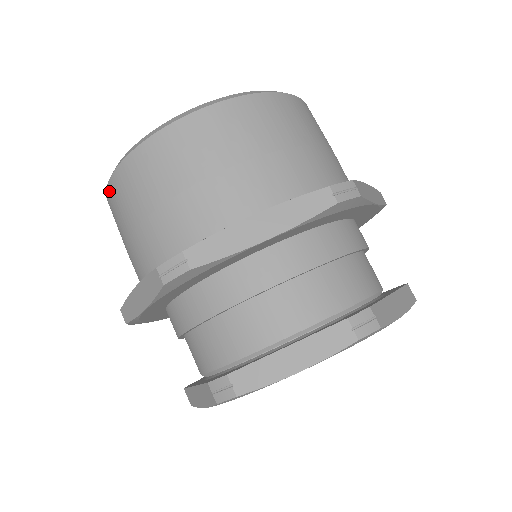
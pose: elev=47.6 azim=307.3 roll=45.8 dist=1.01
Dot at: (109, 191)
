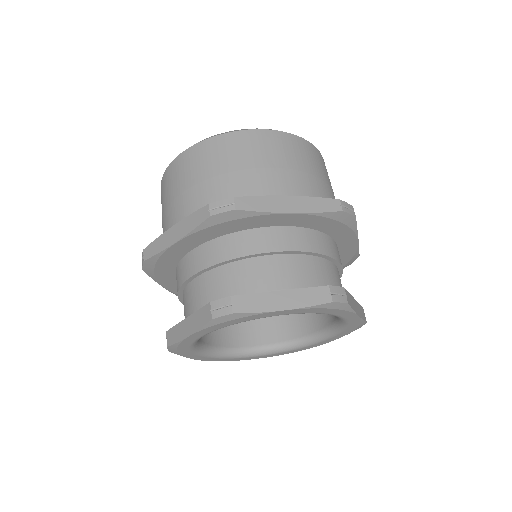
Dot at: occluded
